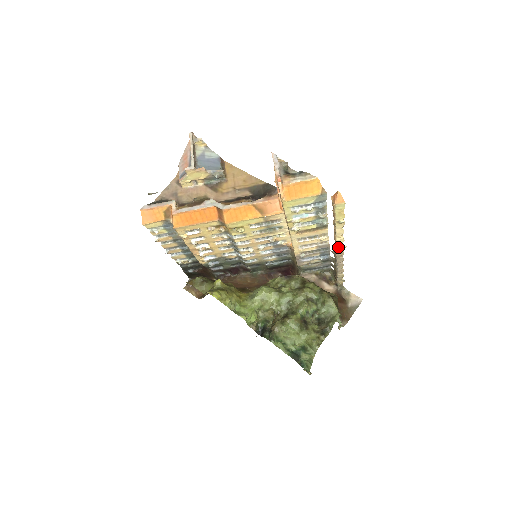
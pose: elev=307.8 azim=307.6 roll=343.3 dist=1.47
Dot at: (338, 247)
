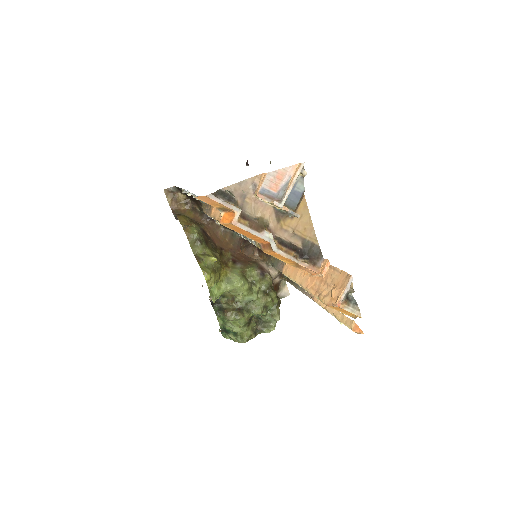
Dot at: (317, 302)
